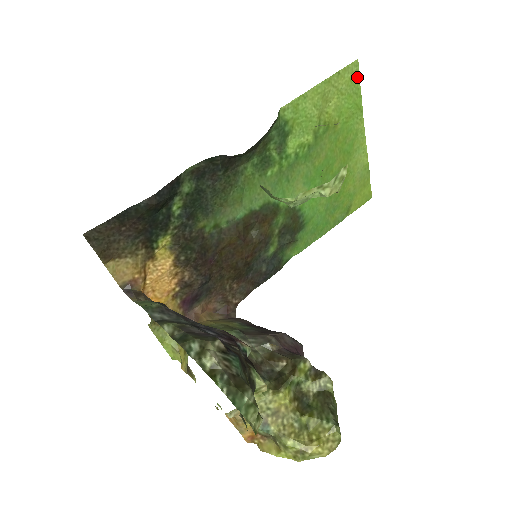
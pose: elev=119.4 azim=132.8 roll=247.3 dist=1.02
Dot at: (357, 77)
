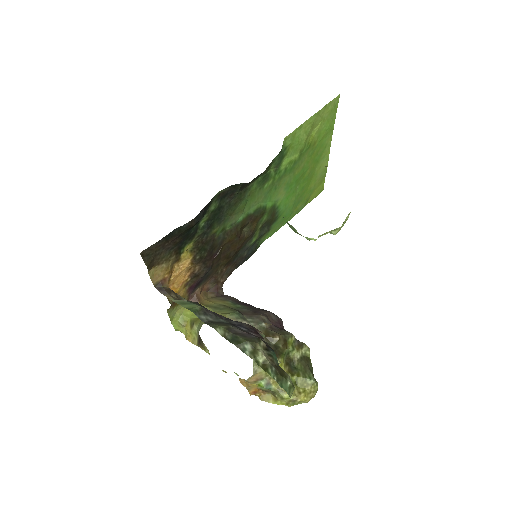
Dot at: (336, 107)
